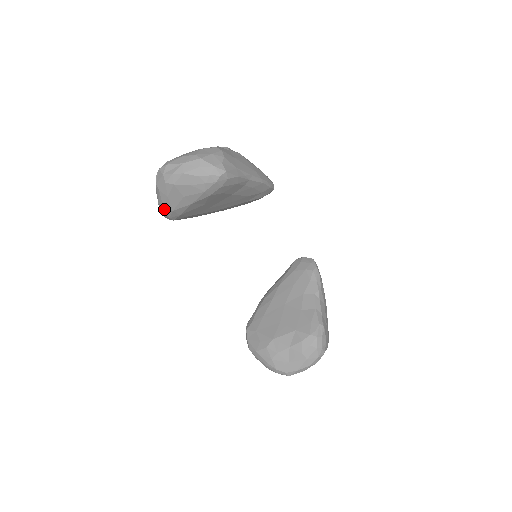
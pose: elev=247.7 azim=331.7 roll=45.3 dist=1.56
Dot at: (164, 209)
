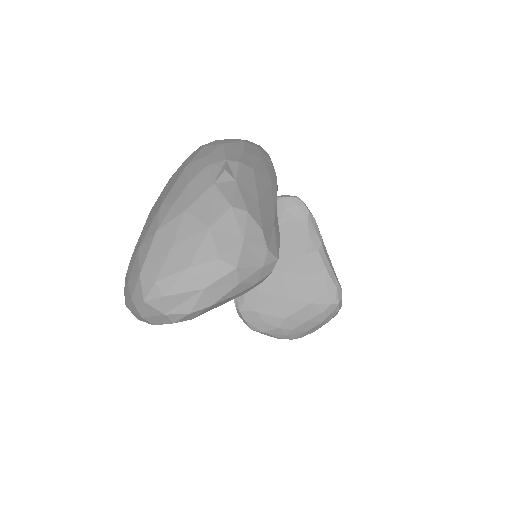
Dot at: occluded
